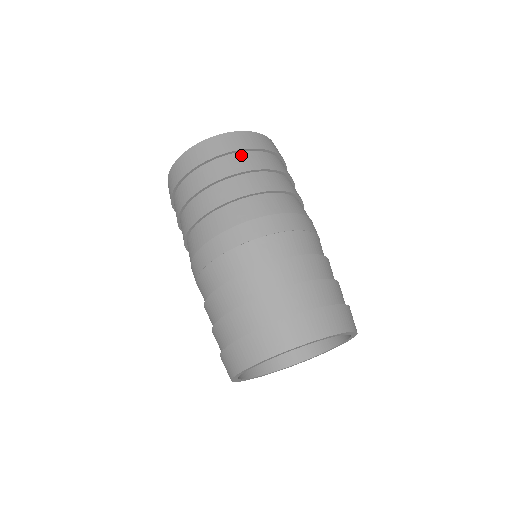
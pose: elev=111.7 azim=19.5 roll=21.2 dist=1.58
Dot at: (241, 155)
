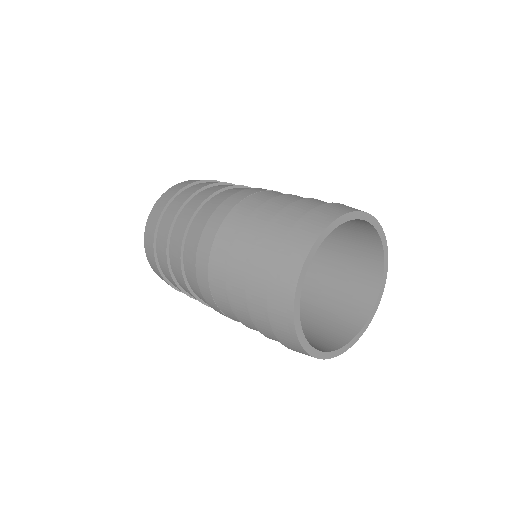
Dot at: occluded
